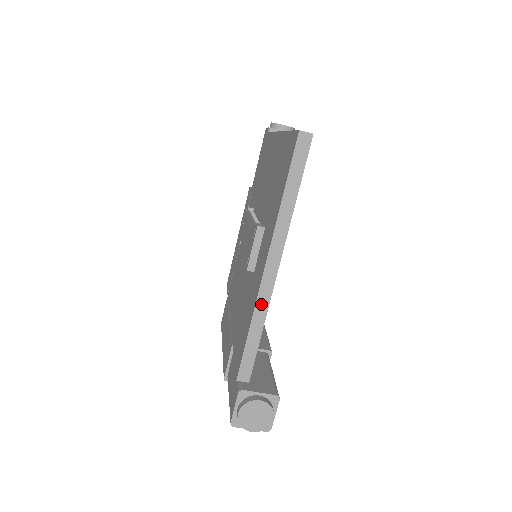
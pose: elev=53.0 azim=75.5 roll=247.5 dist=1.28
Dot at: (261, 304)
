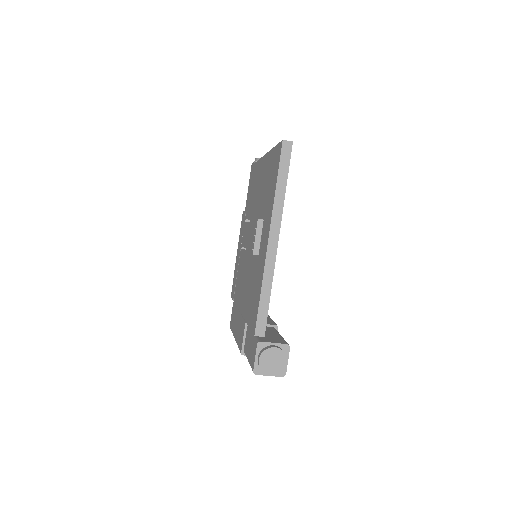
Dot at: (268, 271)
